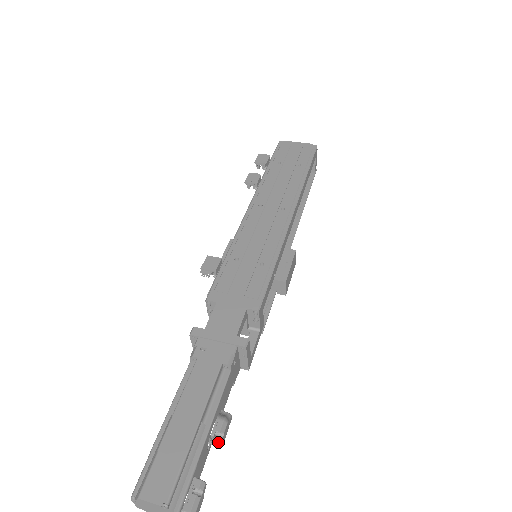
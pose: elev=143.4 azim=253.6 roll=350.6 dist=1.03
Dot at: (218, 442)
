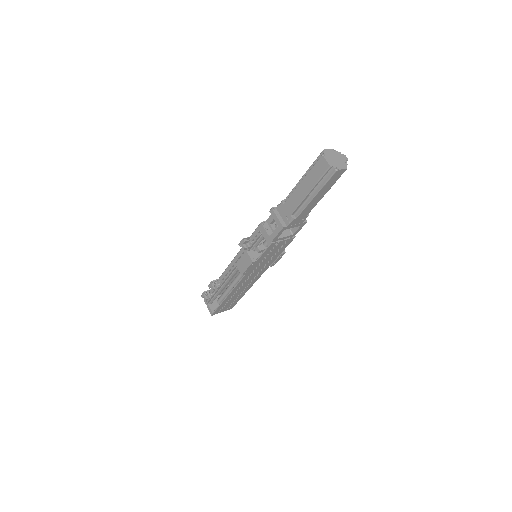
Dot at: occluded
